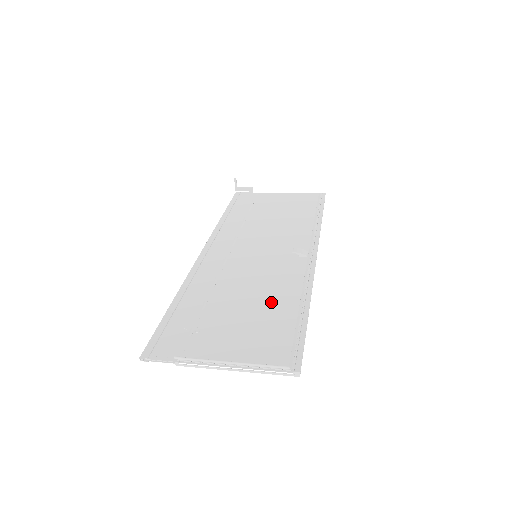
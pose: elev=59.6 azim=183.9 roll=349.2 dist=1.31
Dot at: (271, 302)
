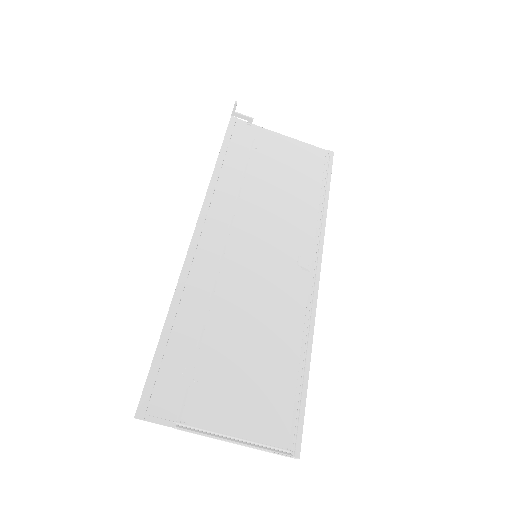
Dot at: (272, 344)
